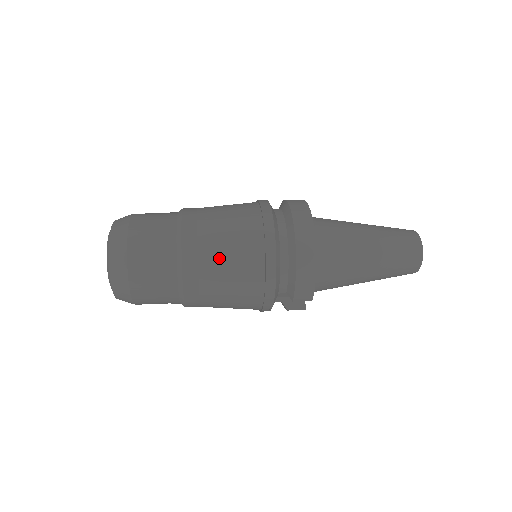
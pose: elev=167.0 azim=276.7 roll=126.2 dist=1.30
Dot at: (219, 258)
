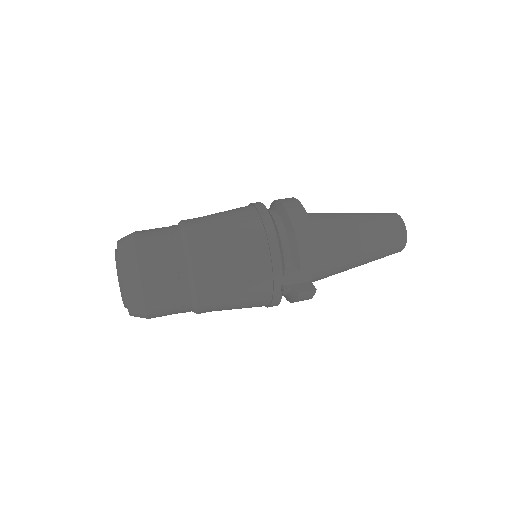
Dot at: (222, 235)
